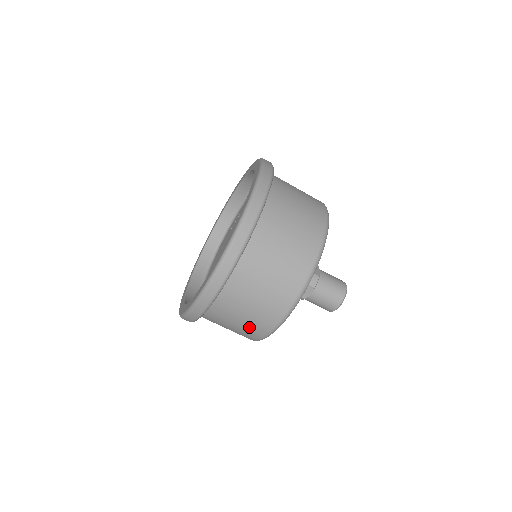
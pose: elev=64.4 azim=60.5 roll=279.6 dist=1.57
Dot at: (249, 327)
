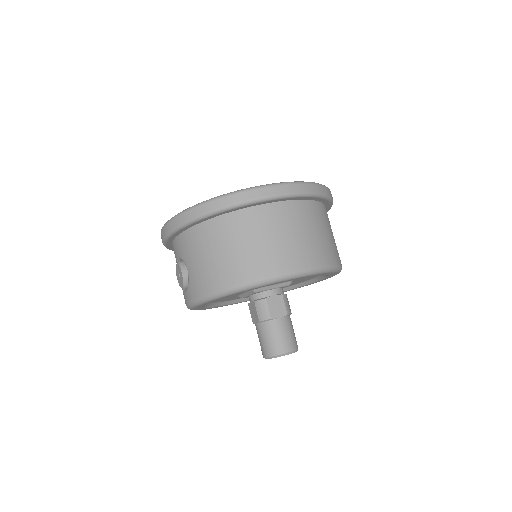
Dot at: (264, 255)
